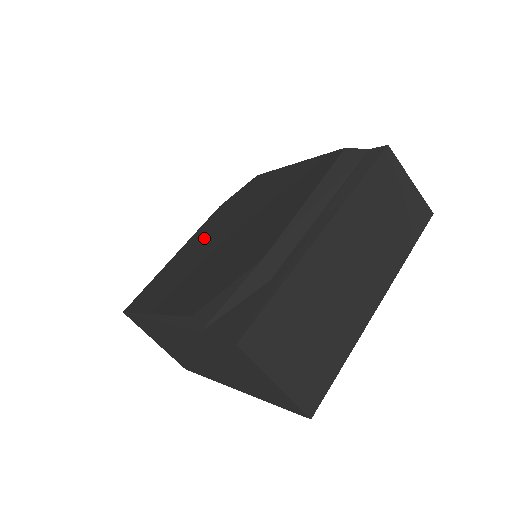
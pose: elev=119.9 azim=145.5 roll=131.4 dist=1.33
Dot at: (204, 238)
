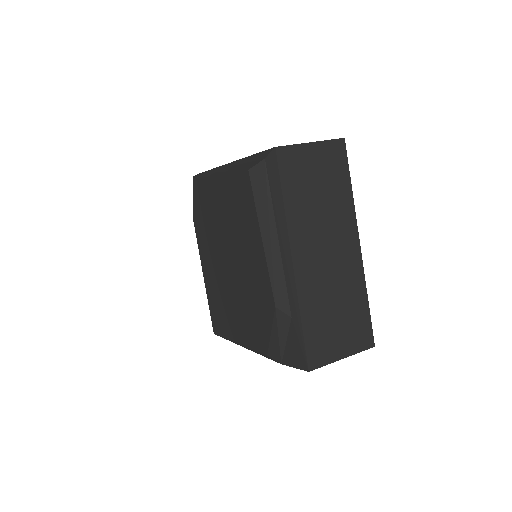
Dot at: (212, 262)
